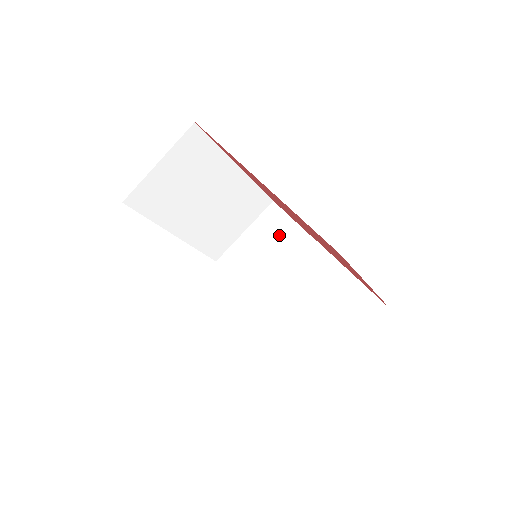
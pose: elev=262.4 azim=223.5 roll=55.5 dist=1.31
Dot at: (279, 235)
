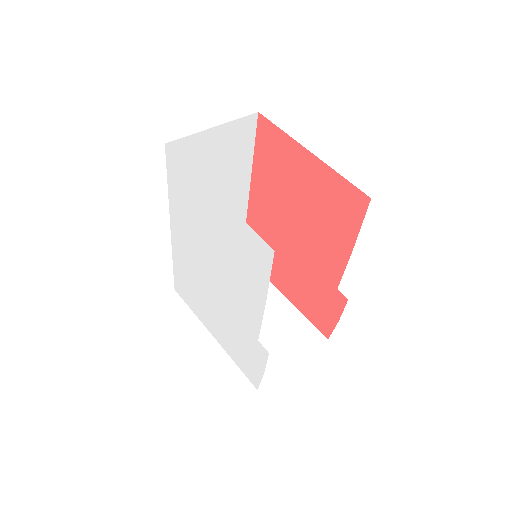
Dot at: occluded
